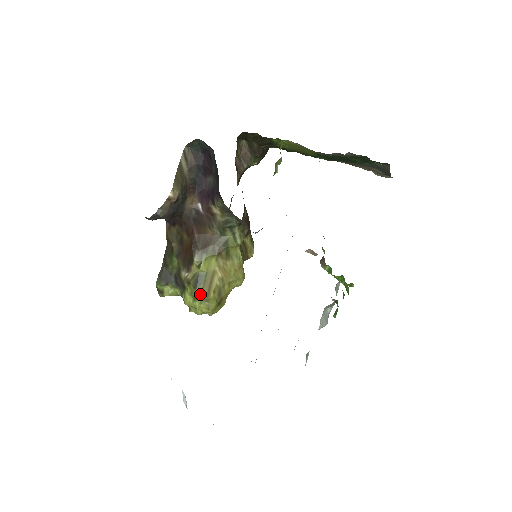
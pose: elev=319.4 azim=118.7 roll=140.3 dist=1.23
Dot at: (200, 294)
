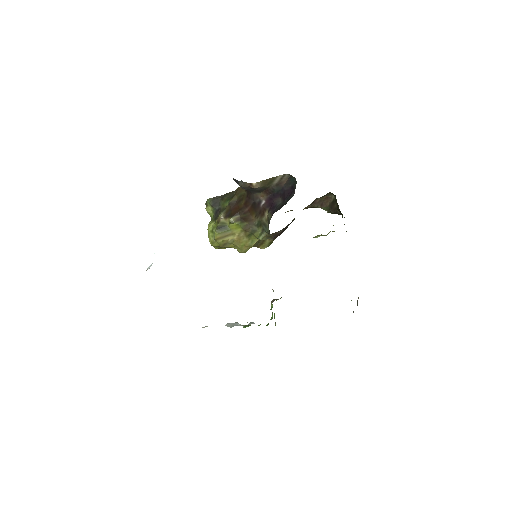
Dot at: (215, 234)
